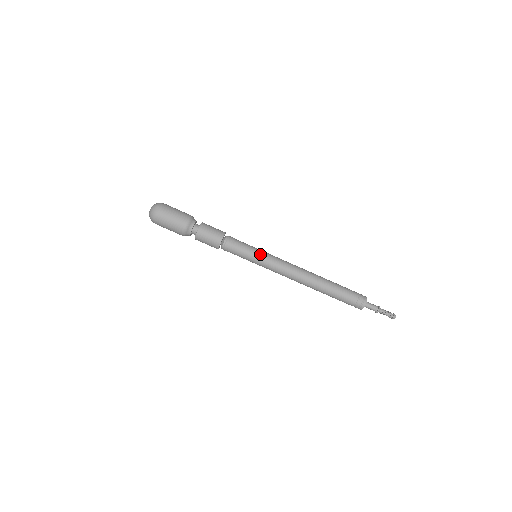
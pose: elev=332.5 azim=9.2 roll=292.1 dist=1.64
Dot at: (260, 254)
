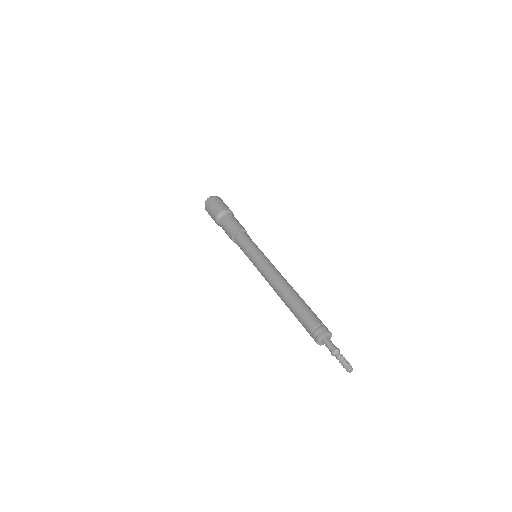
Dot at: (252, 256)
